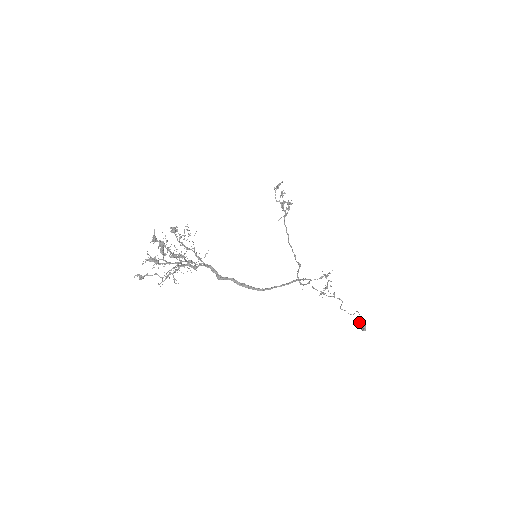
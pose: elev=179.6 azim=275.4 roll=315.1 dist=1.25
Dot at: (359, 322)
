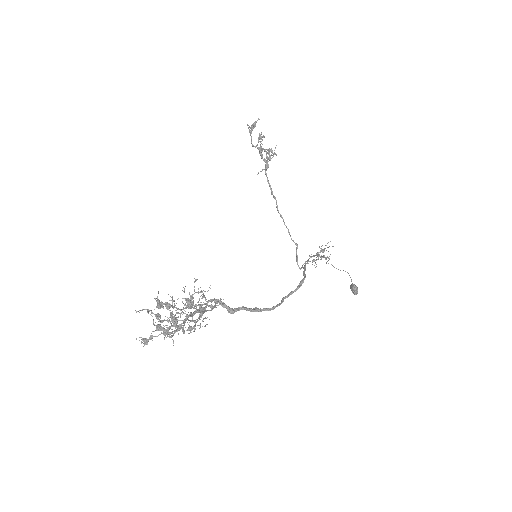
Dot at: (352, 289)
